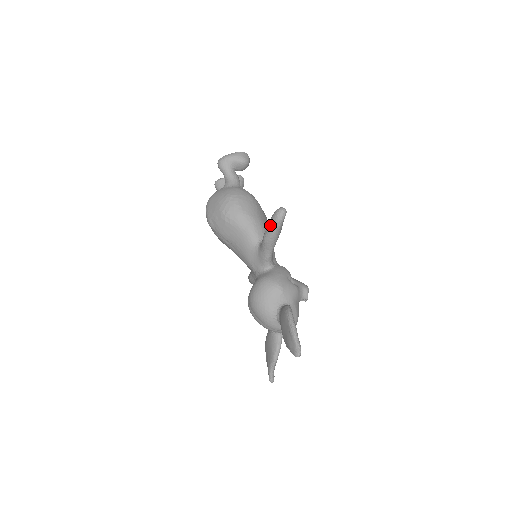
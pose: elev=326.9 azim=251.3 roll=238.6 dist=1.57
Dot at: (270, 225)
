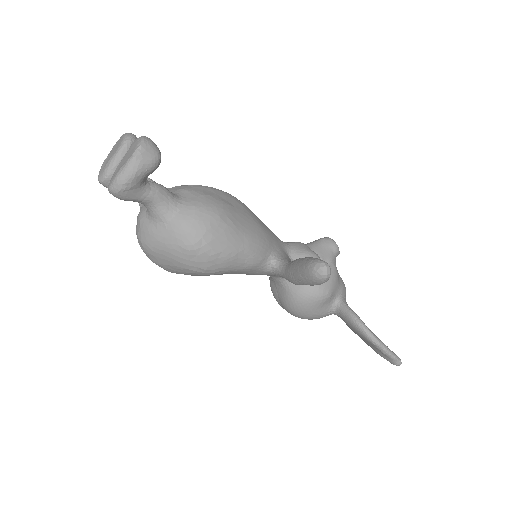
Dot at: occluded
